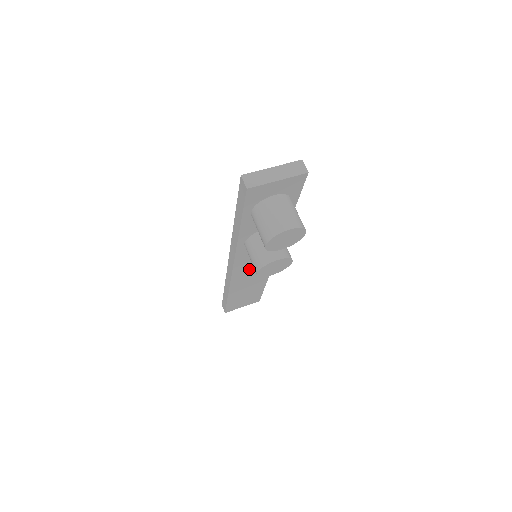
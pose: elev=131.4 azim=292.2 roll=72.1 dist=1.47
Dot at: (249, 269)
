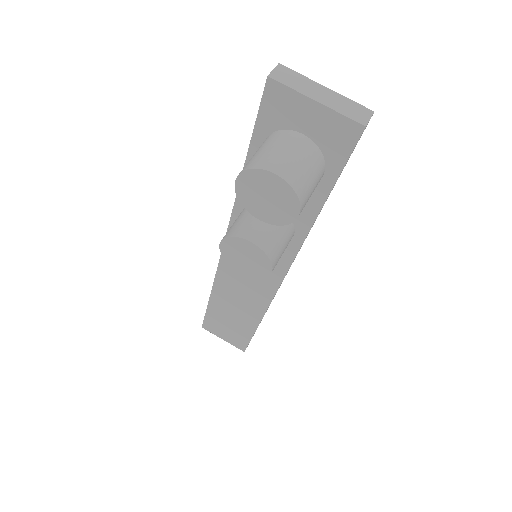
Dot at: occluded
